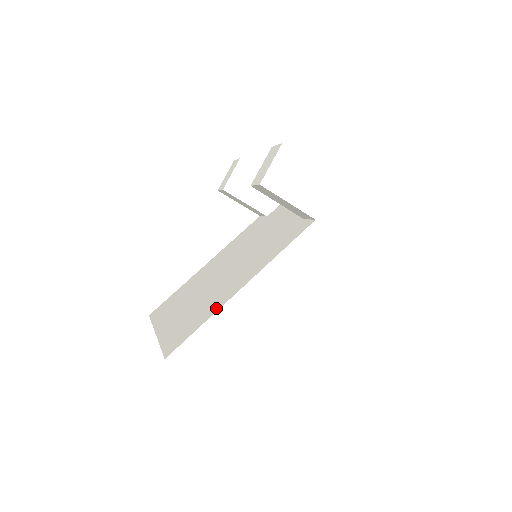
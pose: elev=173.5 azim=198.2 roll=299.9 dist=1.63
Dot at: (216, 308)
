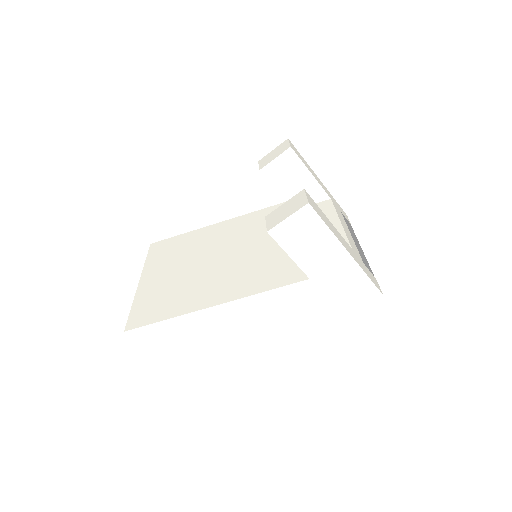
Dot at: (184, 310)
